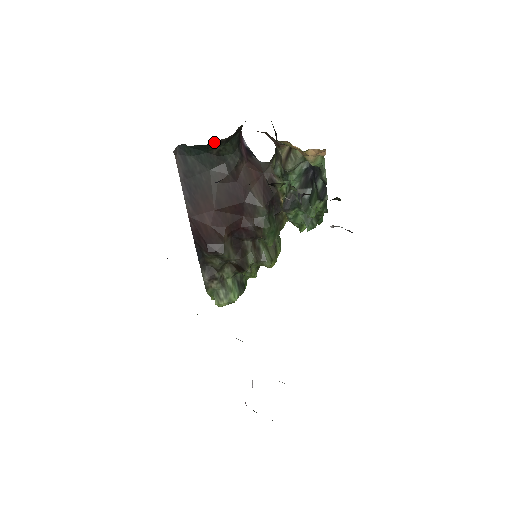
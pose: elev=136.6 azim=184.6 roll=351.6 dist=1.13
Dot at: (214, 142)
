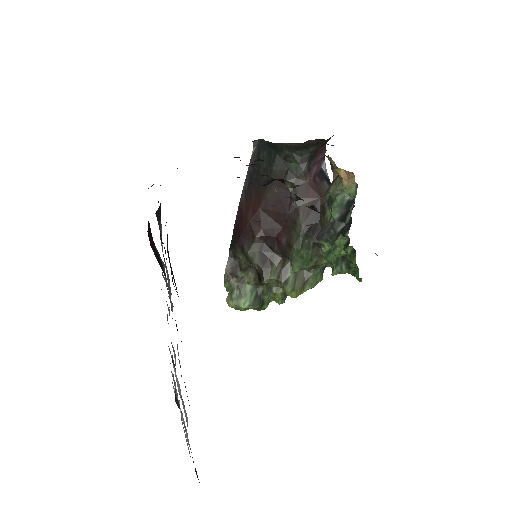
Dot at: (283, 144)
